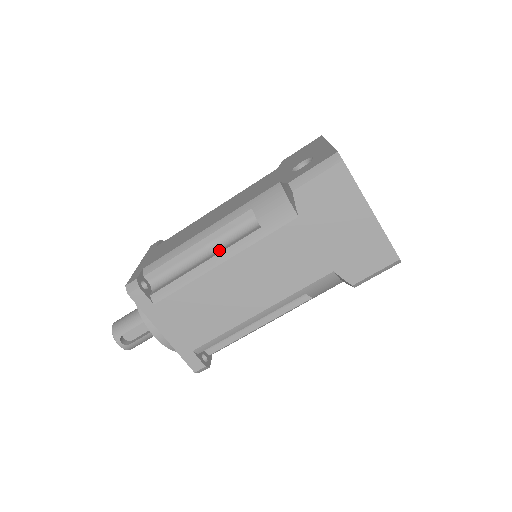
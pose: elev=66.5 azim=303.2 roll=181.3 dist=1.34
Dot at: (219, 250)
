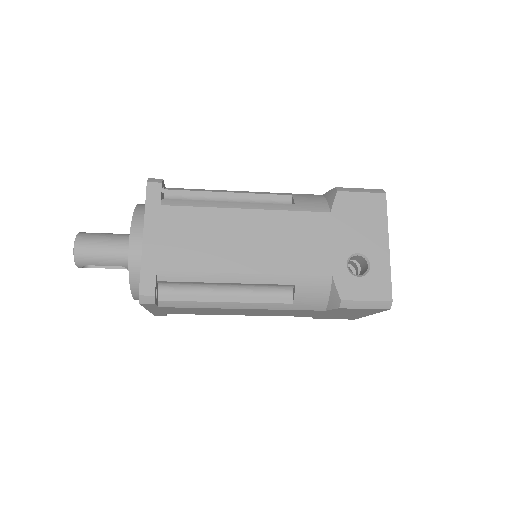
Dot at: (245, 296)
